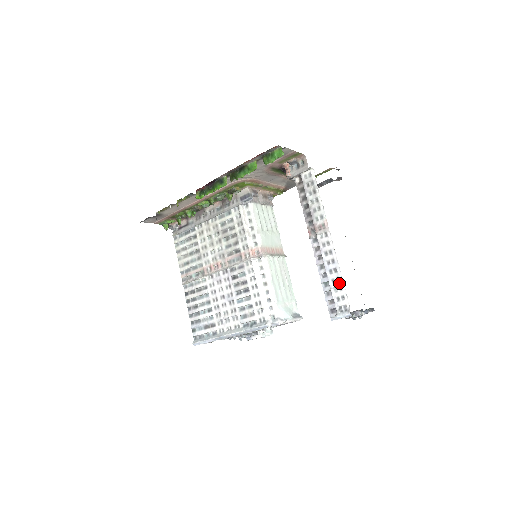
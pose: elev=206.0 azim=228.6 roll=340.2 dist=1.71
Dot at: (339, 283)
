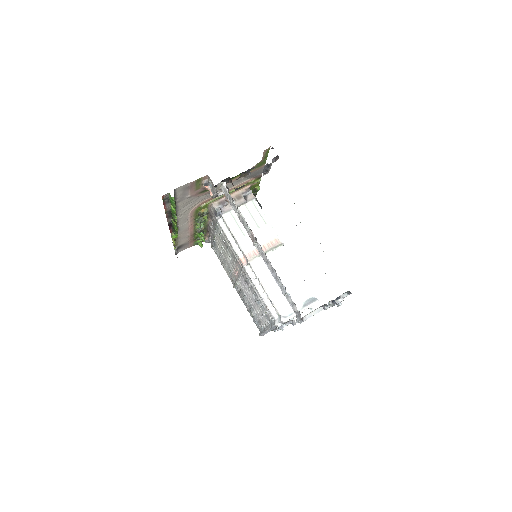
Dot at: (284, 291)
